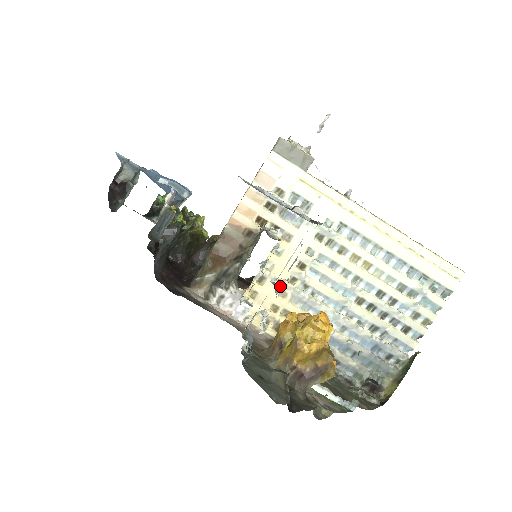
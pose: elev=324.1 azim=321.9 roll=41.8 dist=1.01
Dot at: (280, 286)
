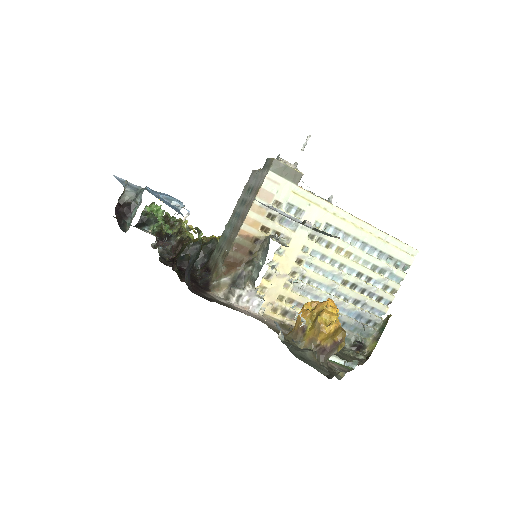
Dot at: (284, 280)
